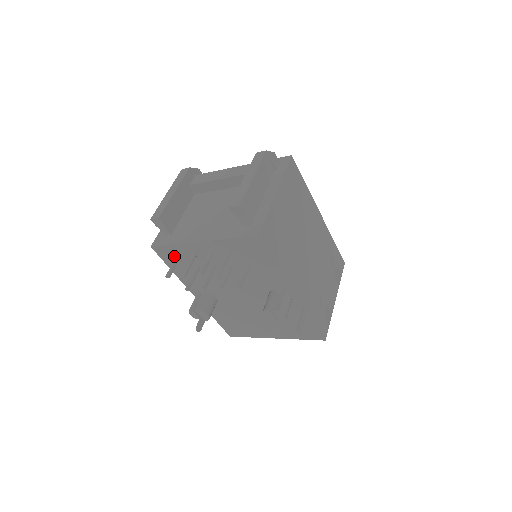
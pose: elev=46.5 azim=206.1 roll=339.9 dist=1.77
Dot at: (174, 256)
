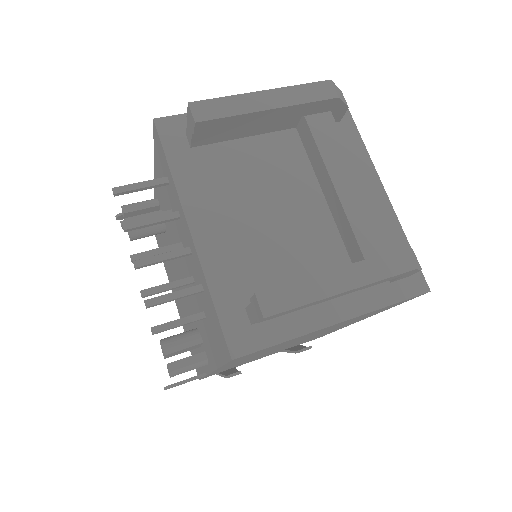
Dot at: (164, 167)
